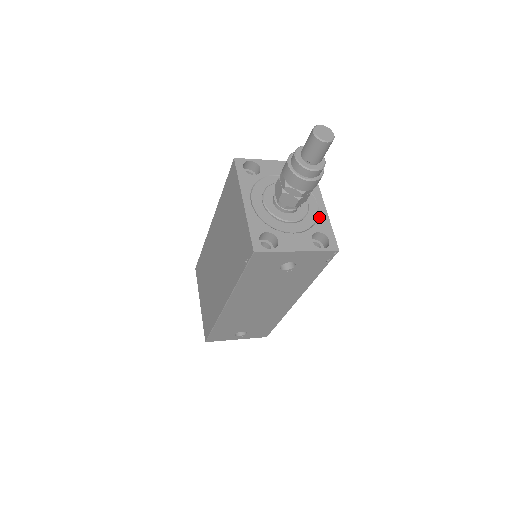
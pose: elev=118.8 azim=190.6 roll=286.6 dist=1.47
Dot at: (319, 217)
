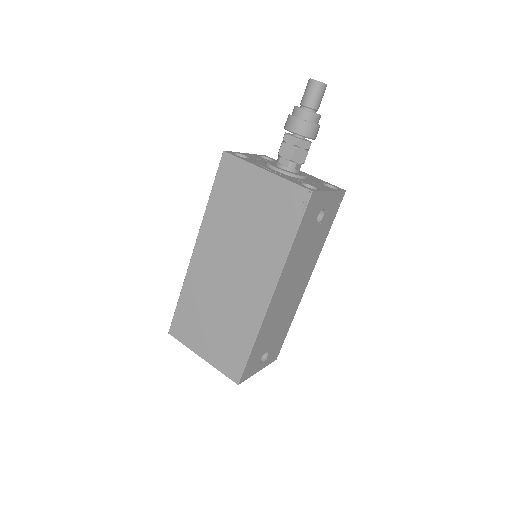
Dot at: (312, 177)
